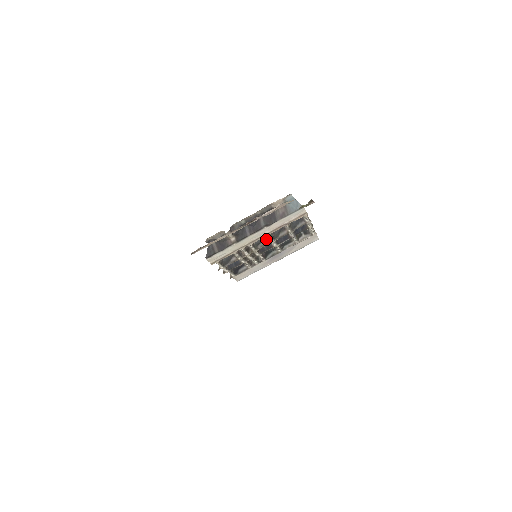
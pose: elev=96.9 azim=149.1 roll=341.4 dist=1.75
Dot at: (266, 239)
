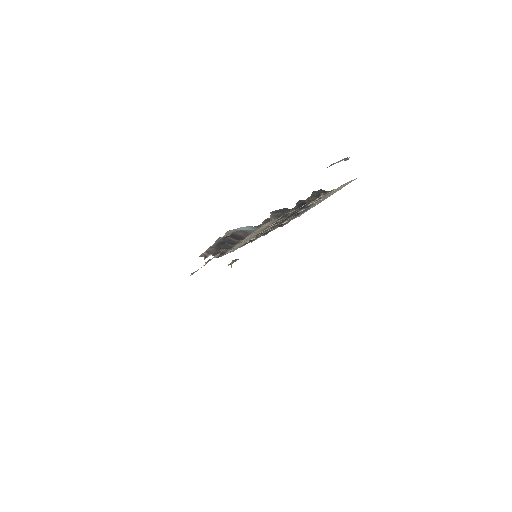
Dot at: occluded
